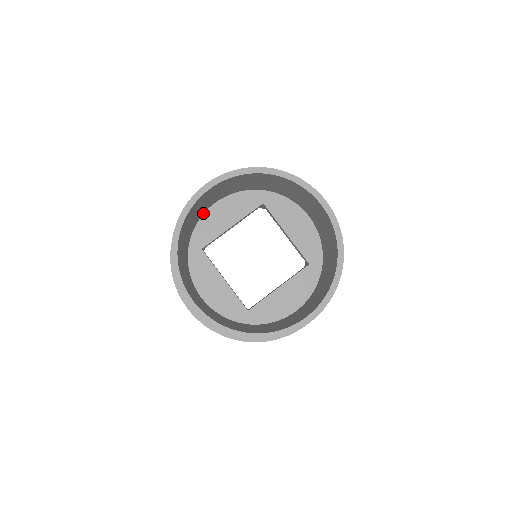
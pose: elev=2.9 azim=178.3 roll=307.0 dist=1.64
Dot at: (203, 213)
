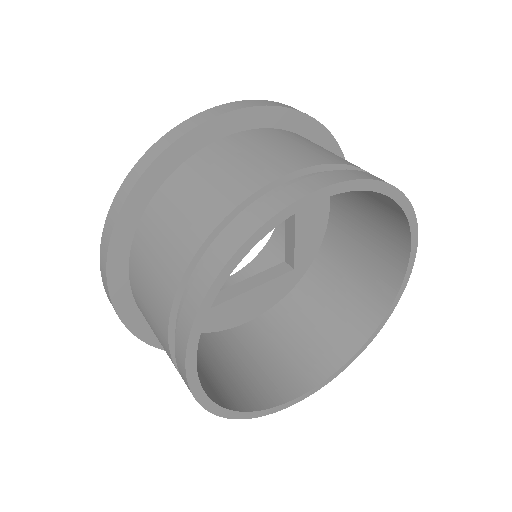
Dot at: occluded
